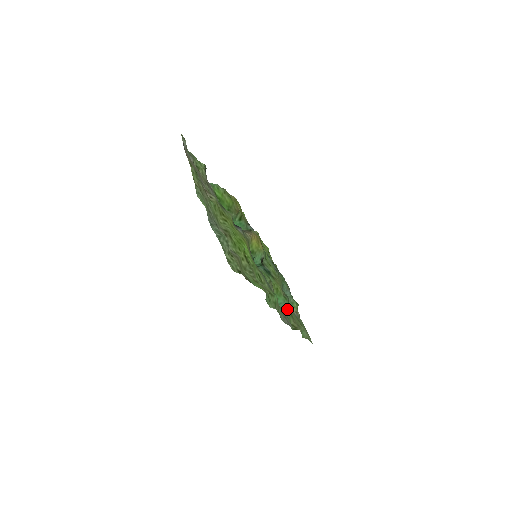
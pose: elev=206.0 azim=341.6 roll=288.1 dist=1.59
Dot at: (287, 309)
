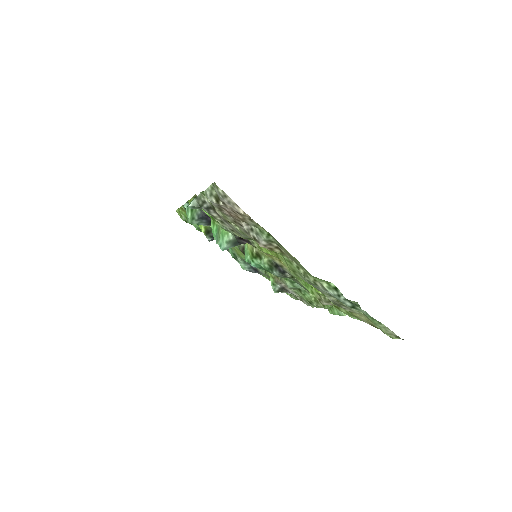
Dot at: occluded
